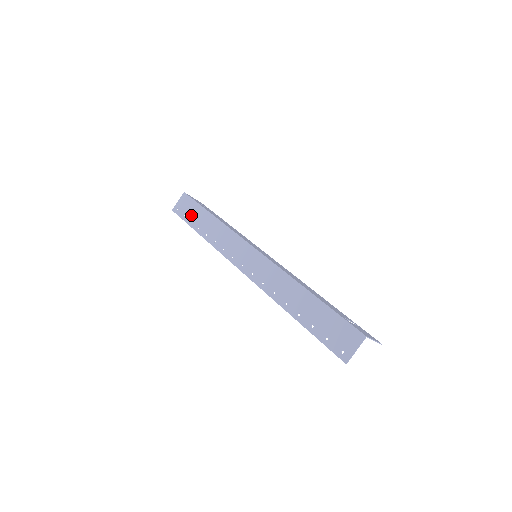
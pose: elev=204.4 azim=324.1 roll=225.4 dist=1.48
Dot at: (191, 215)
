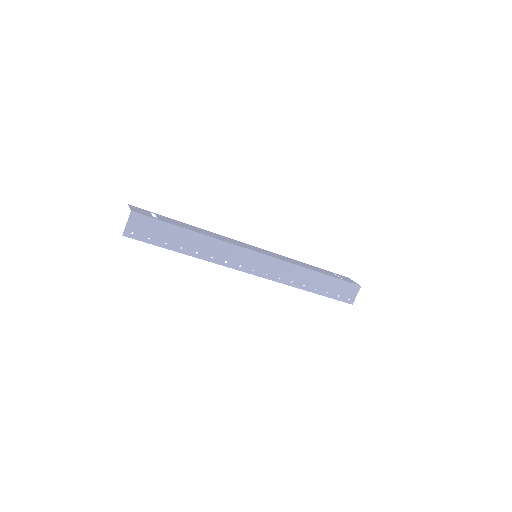
Dot at: (162, 237)
